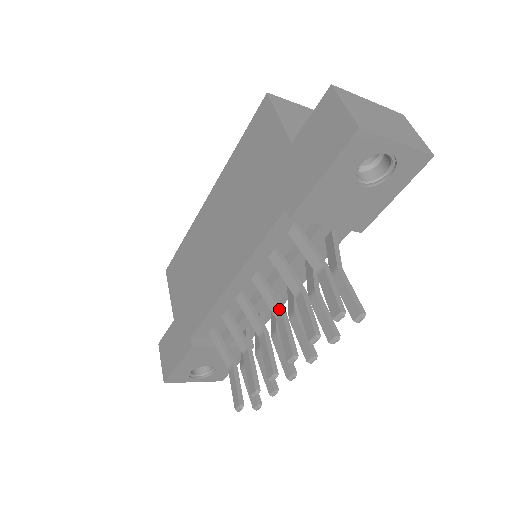
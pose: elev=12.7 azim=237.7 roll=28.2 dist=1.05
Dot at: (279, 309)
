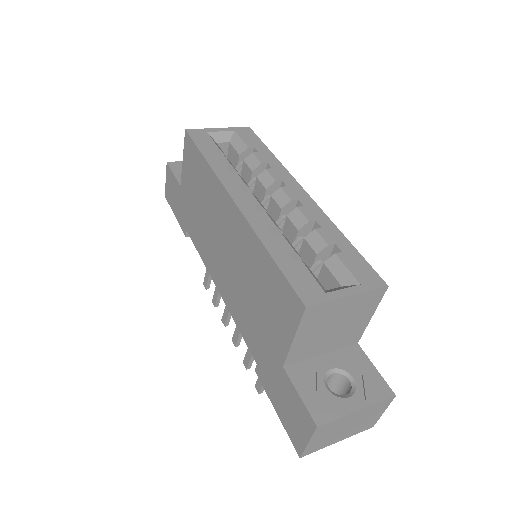
Dot at: occluded
